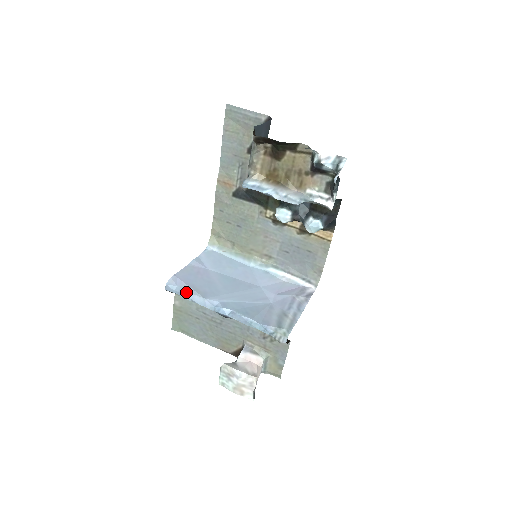
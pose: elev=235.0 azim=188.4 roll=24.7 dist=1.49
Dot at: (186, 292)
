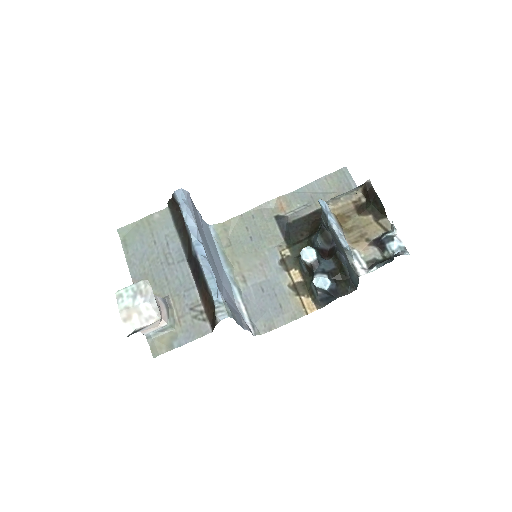
Dot at: (189, 209)
